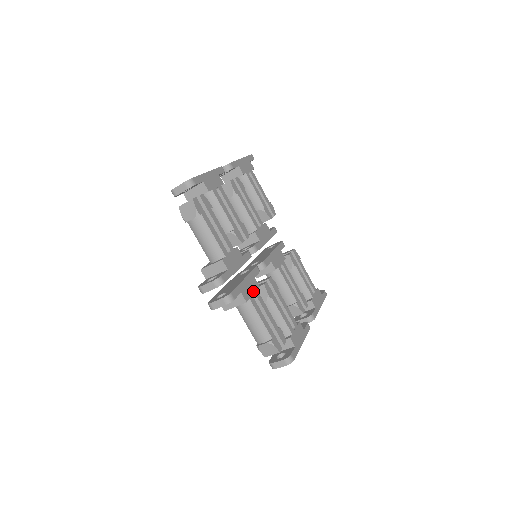
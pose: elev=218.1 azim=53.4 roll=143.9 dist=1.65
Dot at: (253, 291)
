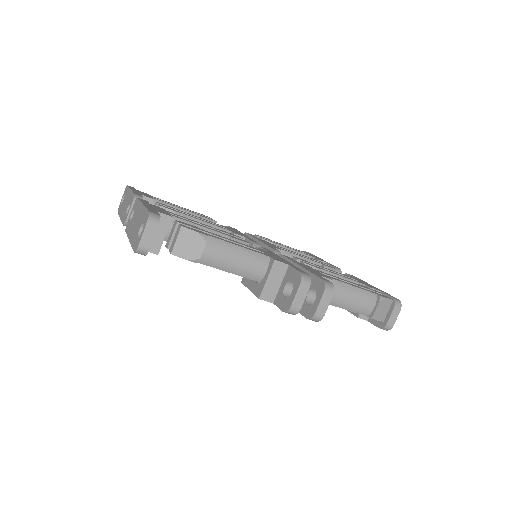
Dot at: (316, 271)
